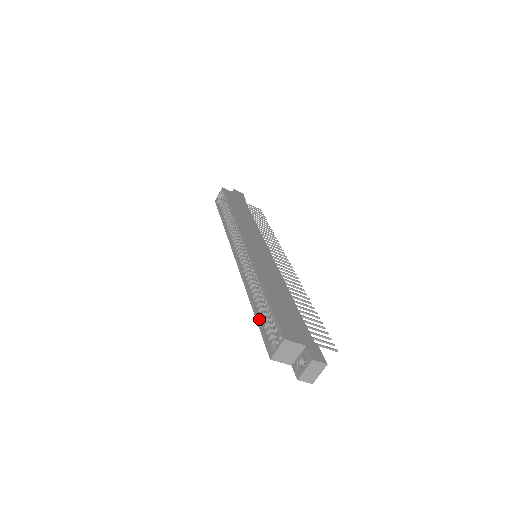
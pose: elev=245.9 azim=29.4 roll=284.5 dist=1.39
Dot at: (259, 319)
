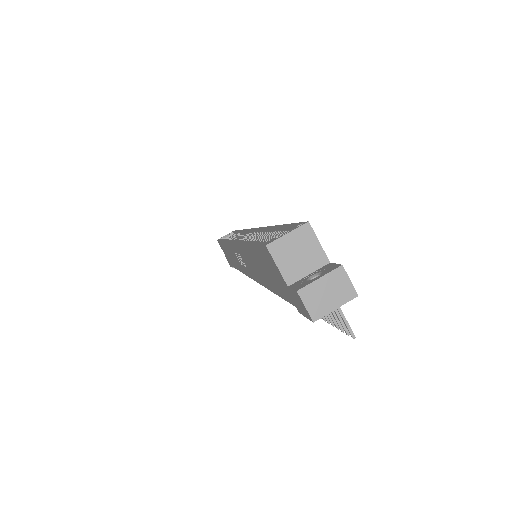
Dot at: occluded
